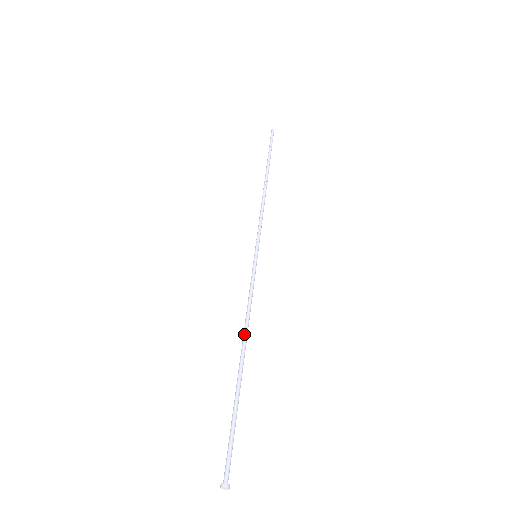
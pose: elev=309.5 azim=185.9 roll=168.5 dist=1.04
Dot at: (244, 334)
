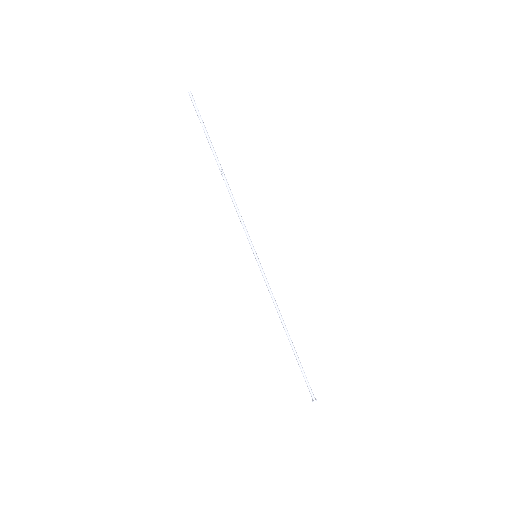
Dot at: occluded
